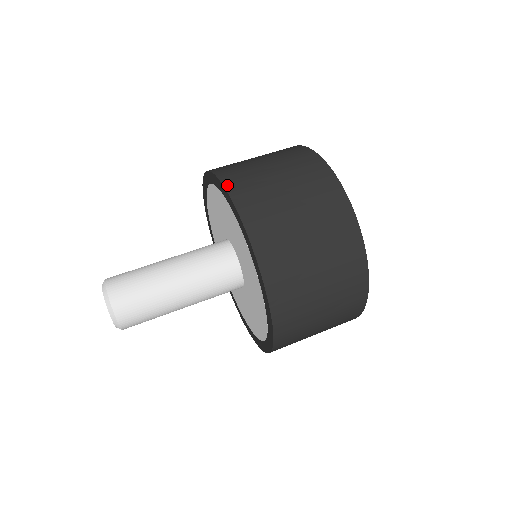
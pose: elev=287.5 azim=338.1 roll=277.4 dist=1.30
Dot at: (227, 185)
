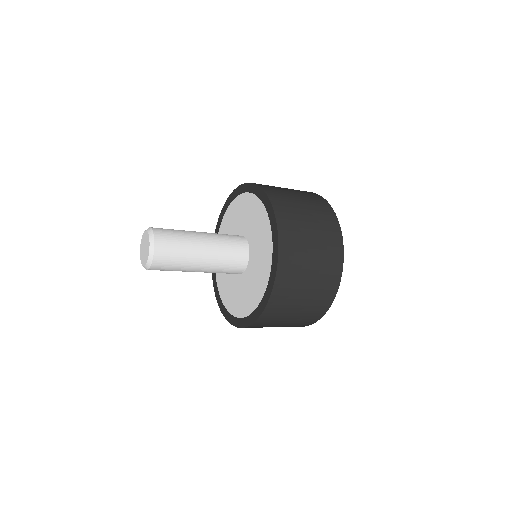
Dot at: (273, 201)
